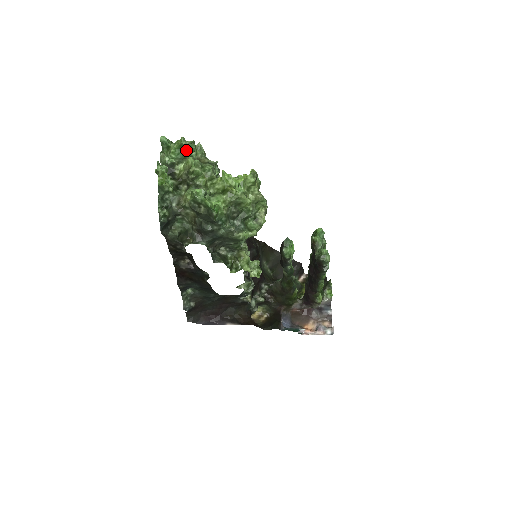
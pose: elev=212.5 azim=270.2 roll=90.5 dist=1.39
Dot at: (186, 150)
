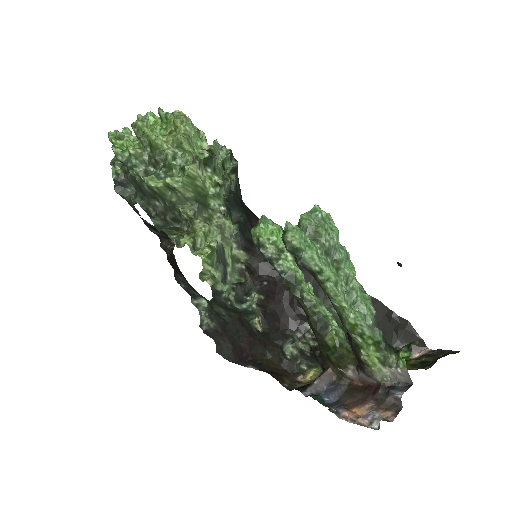
Dot at: (163, 120)
